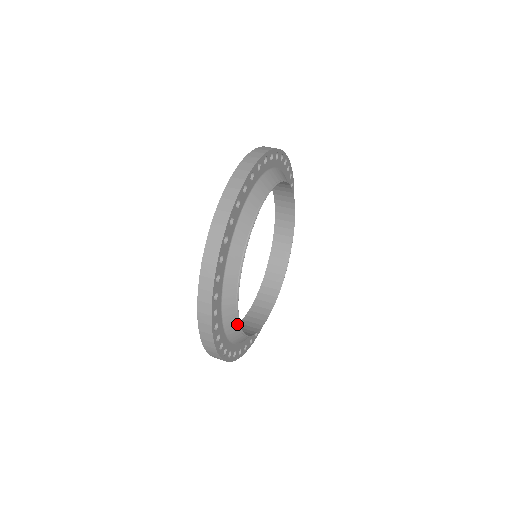
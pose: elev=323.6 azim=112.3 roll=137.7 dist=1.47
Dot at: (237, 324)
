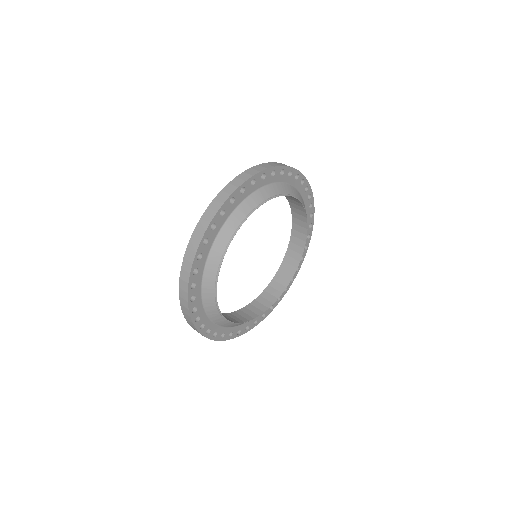
Dot at: (237, 323)
